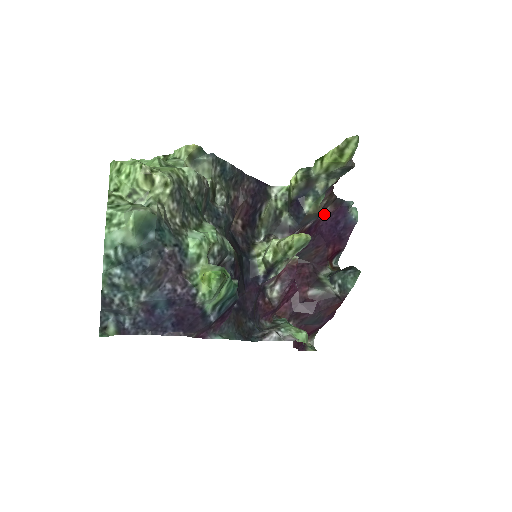
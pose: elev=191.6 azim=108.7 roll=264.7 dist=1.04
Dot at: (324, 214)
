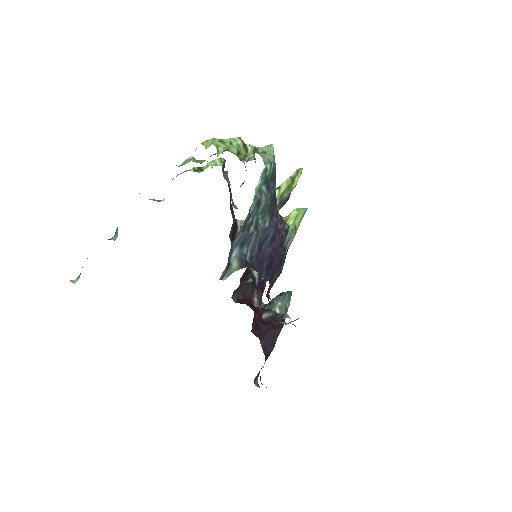
Dot at: occluded
